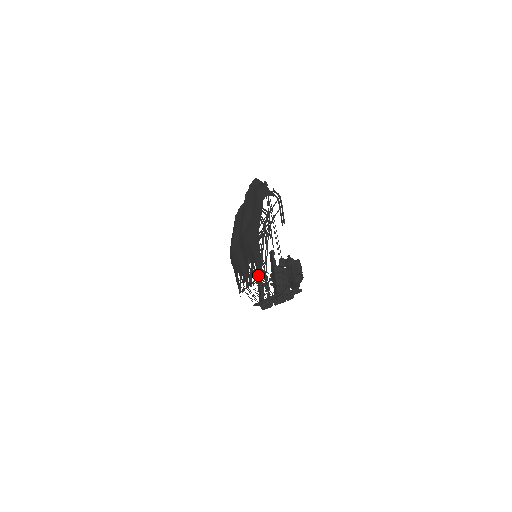
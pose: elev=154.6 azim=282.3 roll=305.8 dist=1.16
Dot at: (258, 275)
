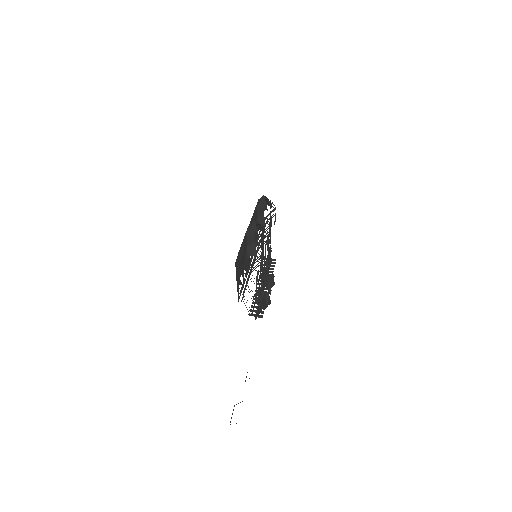
Dot at: occluded
